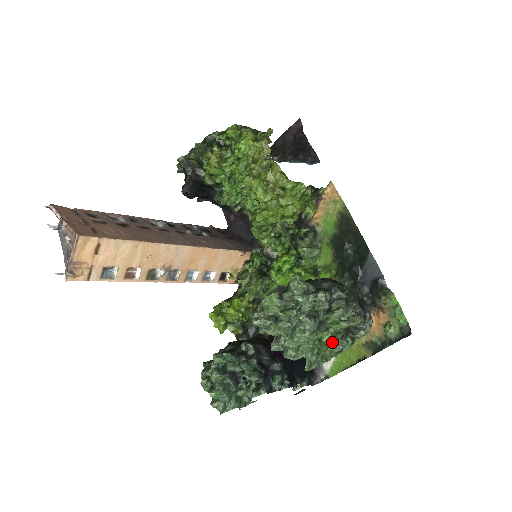
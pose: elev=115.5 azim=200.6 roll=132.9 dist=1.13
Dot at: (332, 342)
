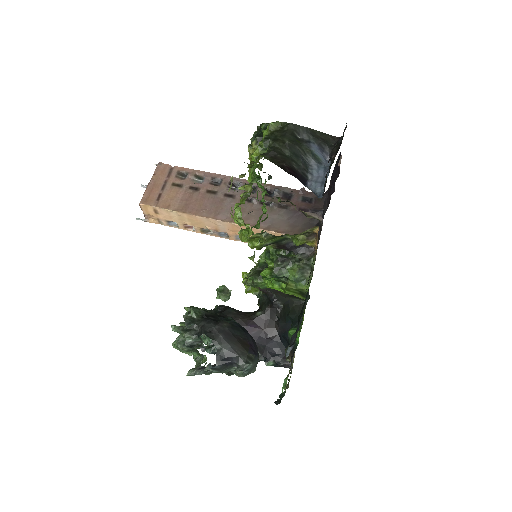
Dot at: occluded
